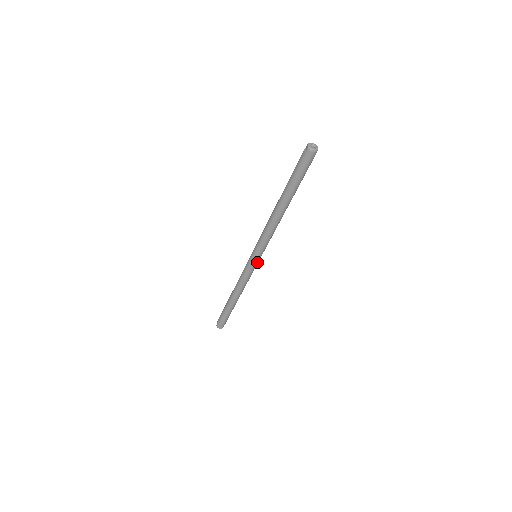
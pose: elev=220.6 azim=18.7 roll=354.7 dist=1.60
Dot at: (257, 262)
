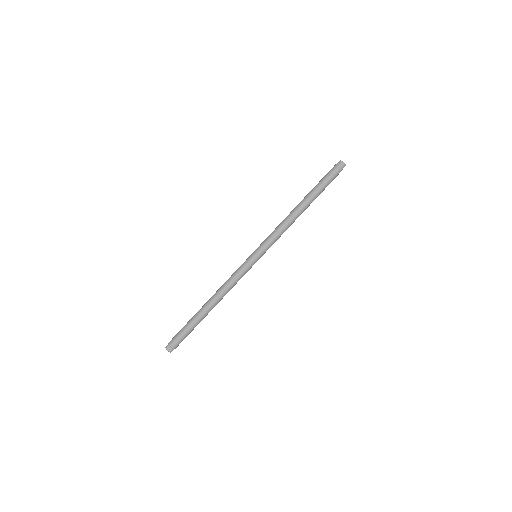
Dot at: (255, 261)
